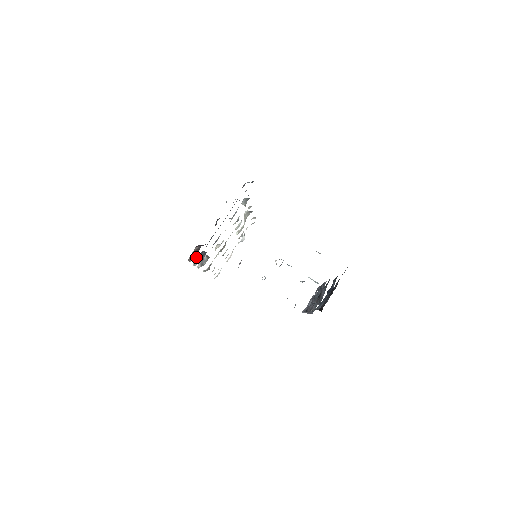
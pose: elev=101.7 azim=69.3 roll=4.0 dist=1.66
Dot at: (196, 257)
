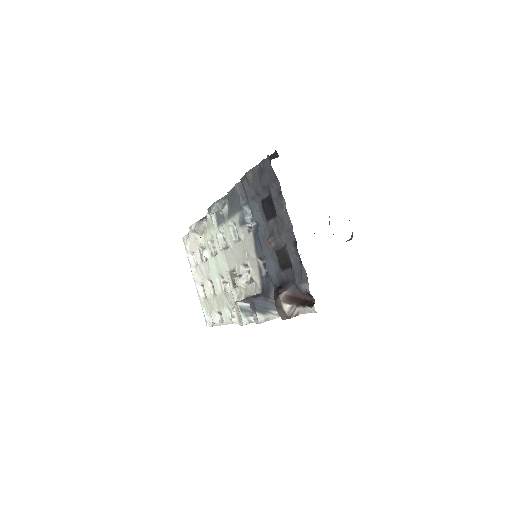
Dot at: (256, 311)
